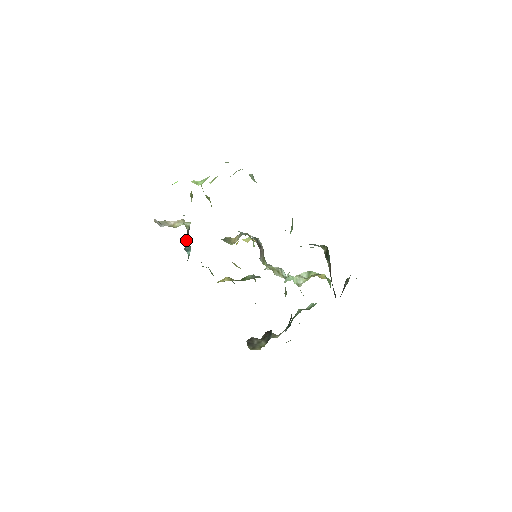
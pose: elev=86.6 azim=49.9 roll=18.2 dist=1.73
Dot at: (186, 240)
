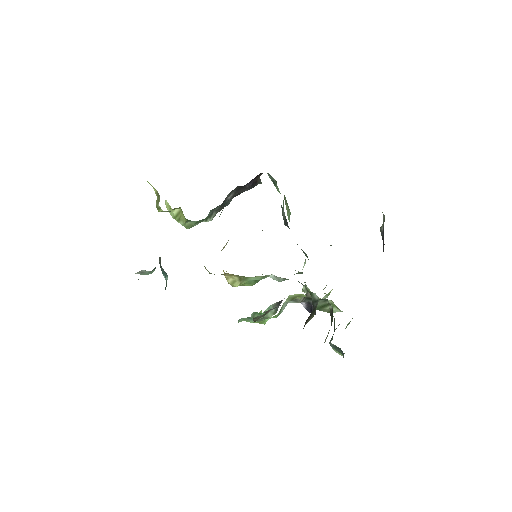
Dot at: occluded
